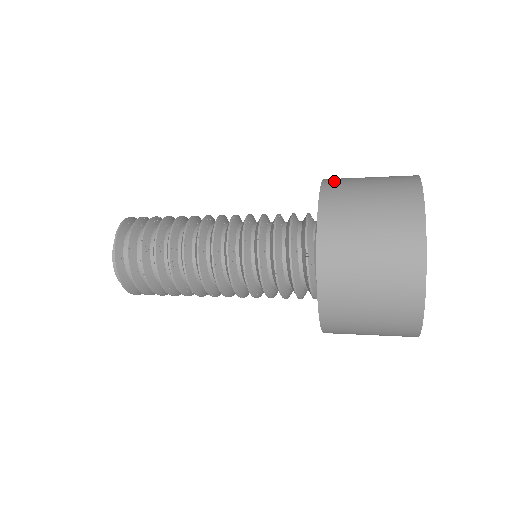
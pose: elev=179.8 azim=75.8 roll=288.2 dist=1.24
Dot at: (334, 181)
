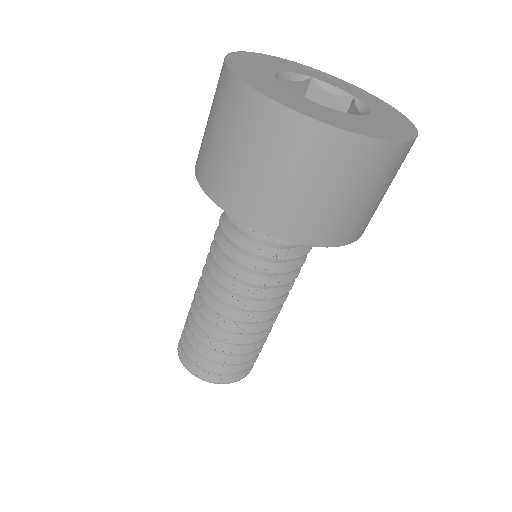
Dot at: occluded
